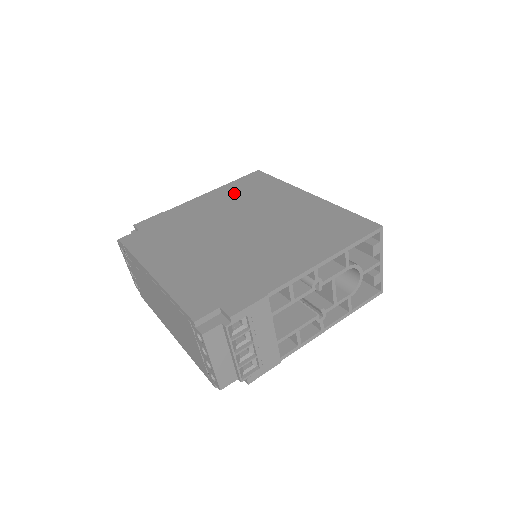
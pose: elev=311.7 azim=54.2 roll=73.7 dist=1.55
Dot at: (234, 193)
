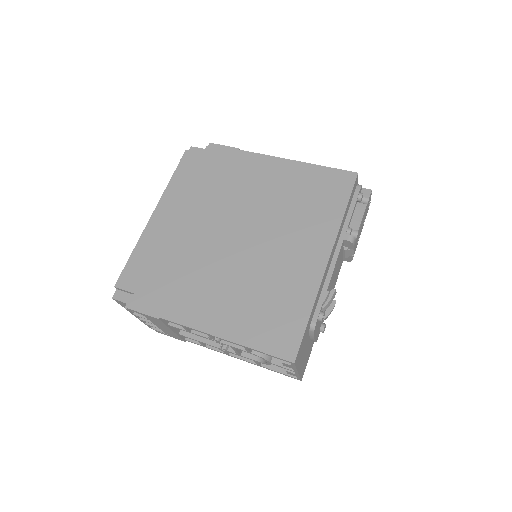
Dot at: (298, 185)
